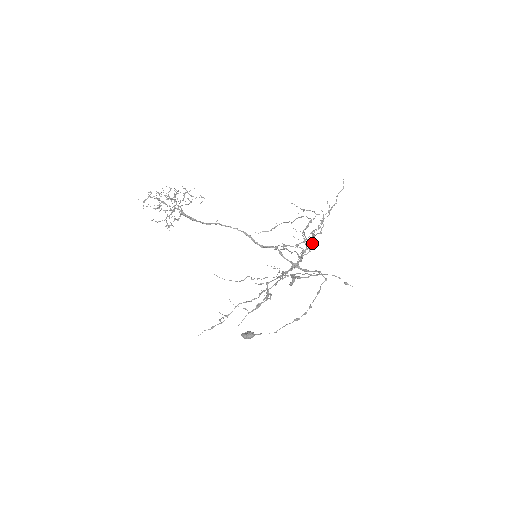
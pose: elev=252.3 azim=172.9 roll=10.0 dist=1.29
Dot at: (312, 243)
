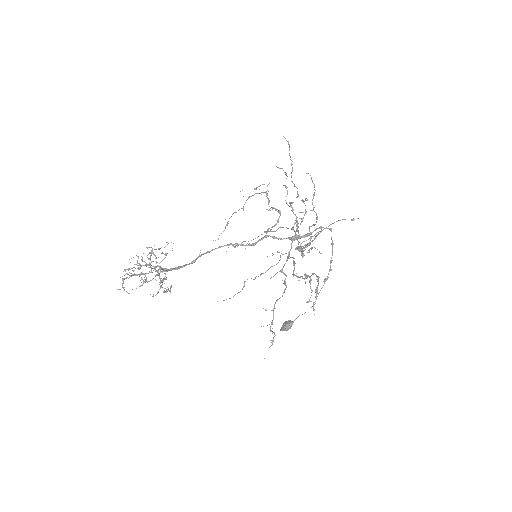
Dot at: (293, 210)
